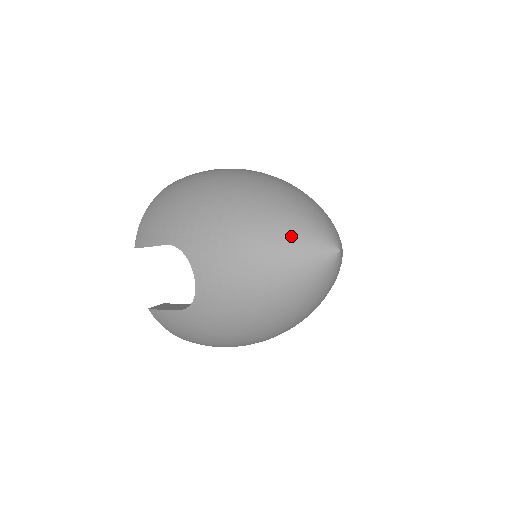
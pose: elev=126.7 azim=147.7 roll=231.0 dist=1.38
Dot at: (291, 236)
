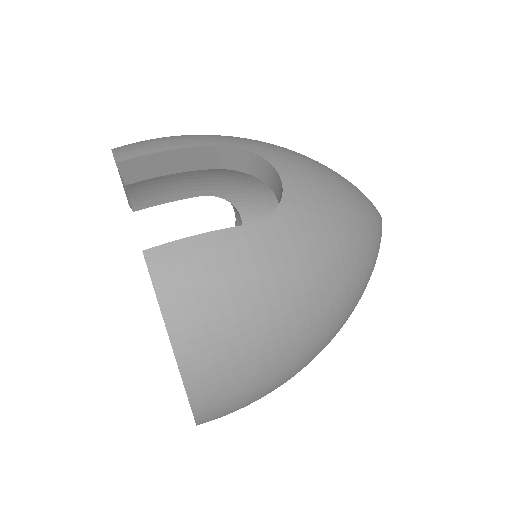
Dot at: occluded
